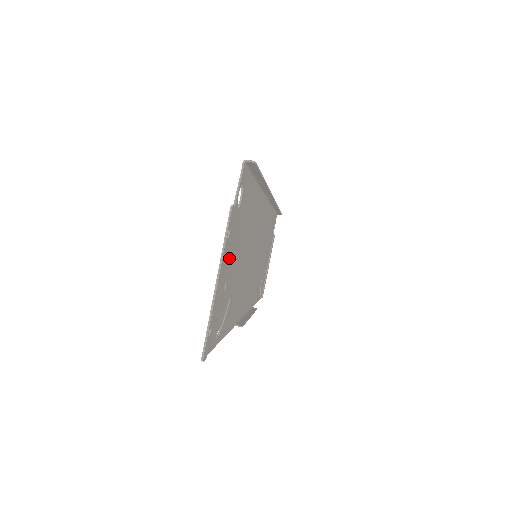
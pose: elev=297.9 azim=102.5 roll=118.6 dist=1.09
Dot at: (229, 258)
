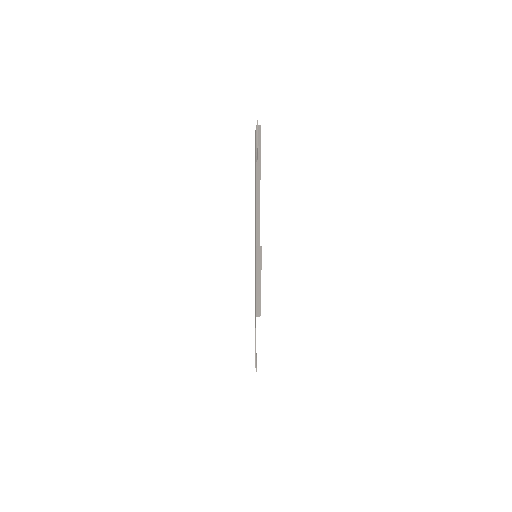
Dot at: occluded
